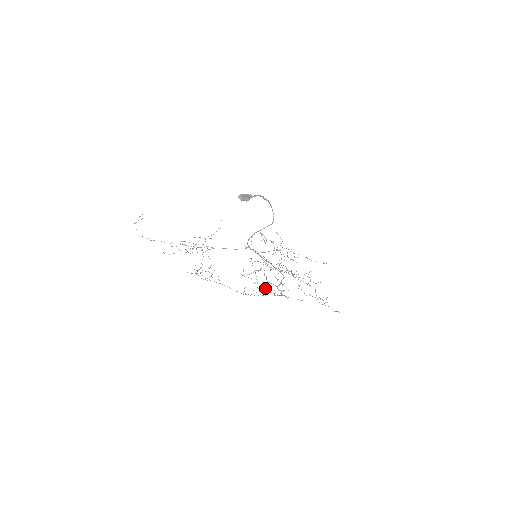
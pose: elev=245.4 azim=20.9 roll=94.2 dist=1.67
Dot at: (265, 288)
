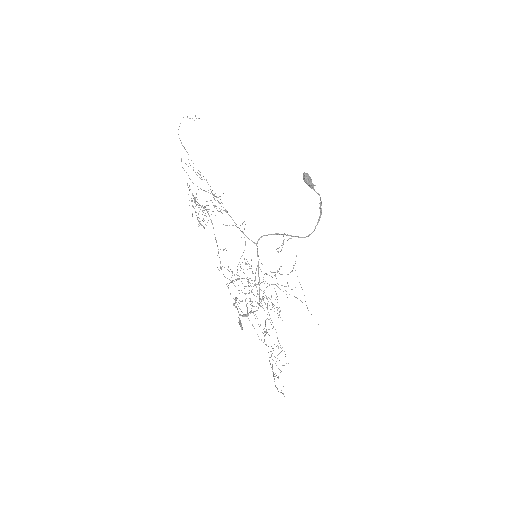
Dot at: occluded
